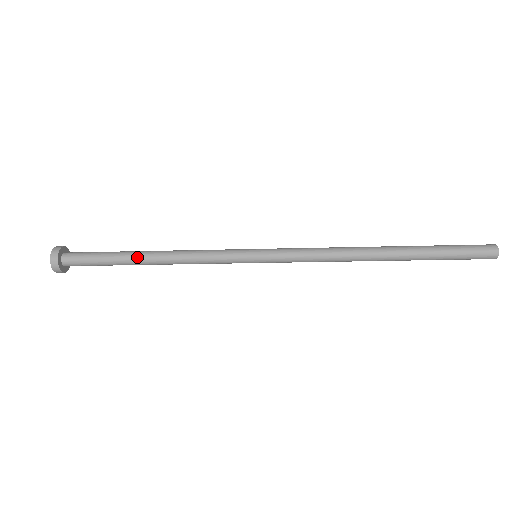
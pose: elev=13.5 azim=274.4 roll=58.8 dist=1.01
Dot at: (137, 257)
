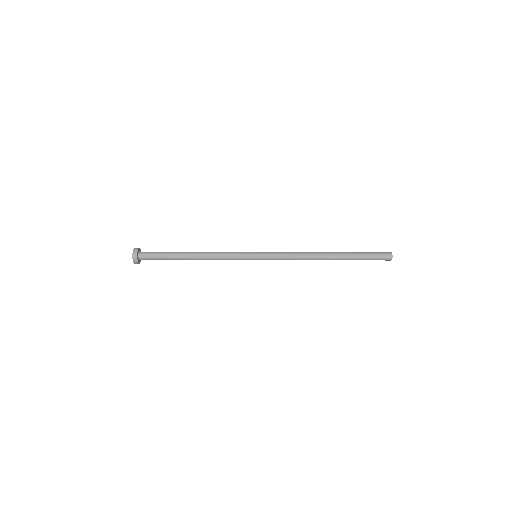
Dot at: (186, 252)
